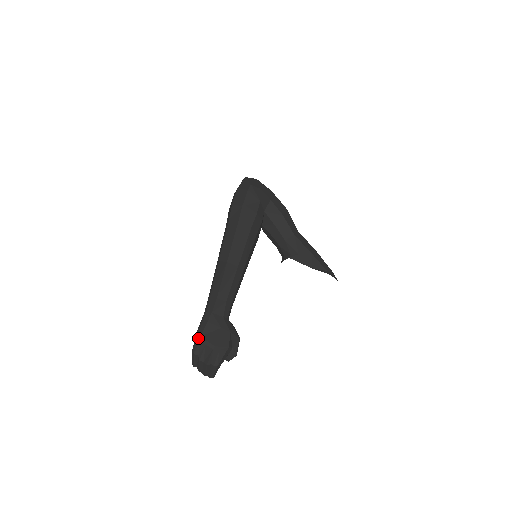
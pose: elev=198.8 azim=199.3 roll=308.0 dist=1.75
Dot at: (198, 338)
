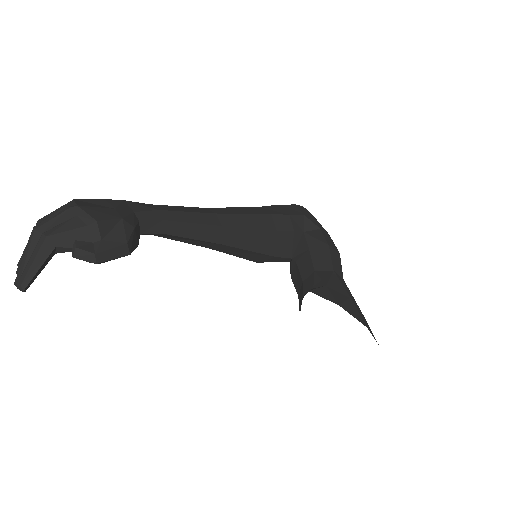
Dot at: (68, 202)
